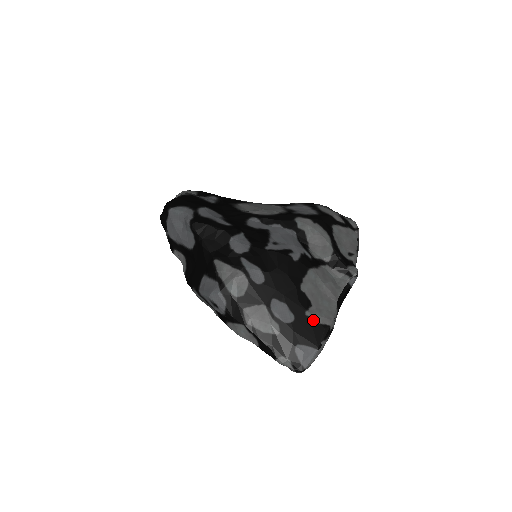
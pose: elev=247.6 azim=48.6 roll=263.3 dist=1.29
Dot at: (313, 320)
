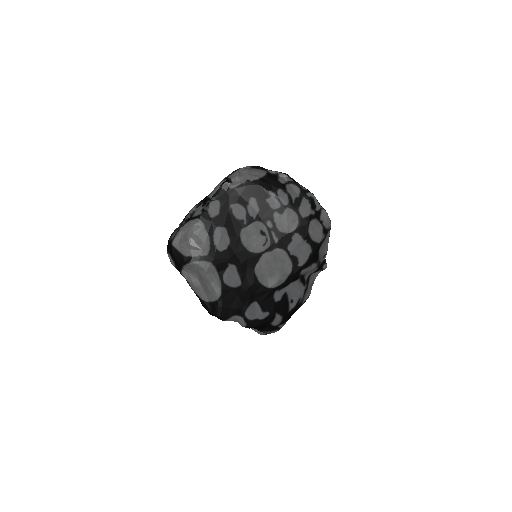
Dot at: occluded
